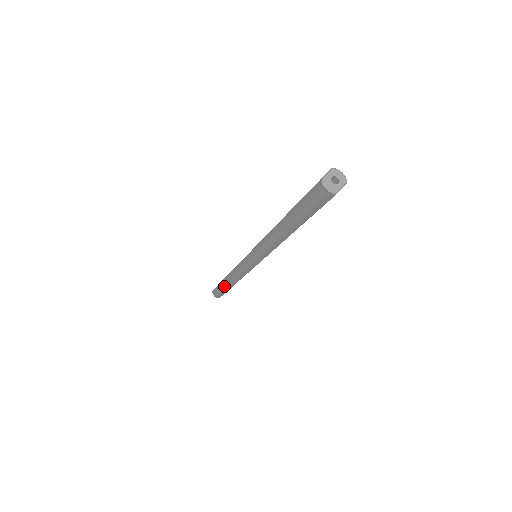
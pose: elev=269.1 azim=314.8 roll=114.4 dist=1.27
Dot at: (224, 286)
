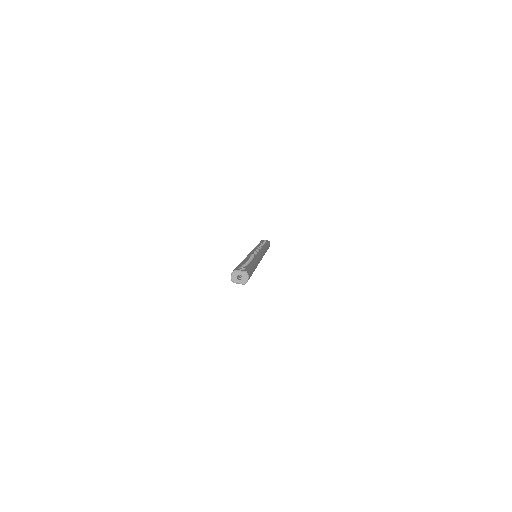
Dot at: occluded
